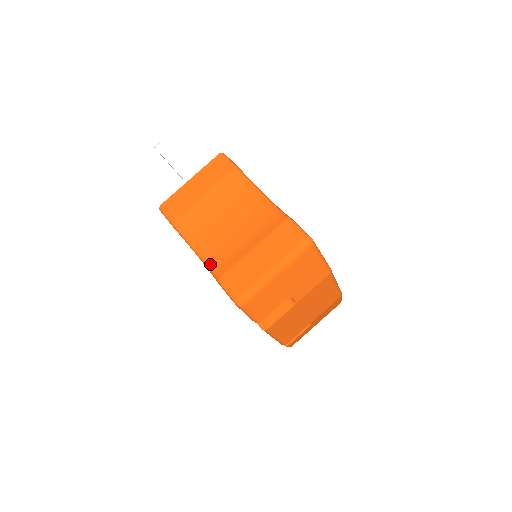
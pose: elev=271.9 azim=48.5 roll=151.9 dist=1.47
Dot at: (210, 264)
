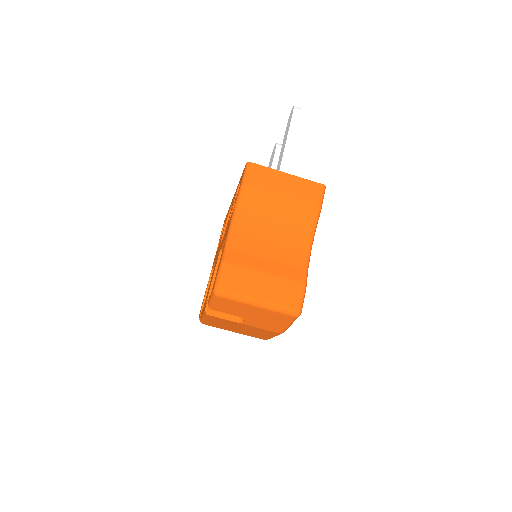
Dot at: (231, 243)
